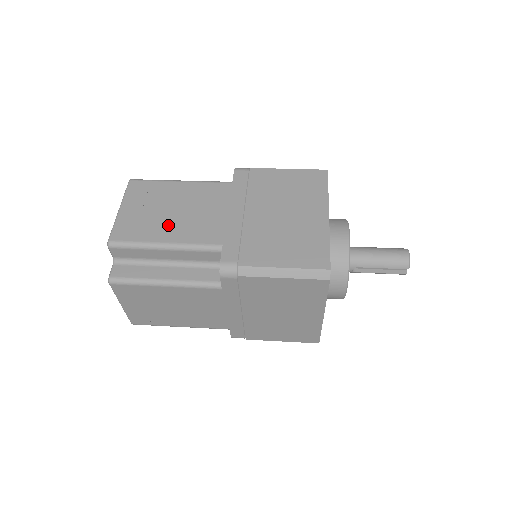
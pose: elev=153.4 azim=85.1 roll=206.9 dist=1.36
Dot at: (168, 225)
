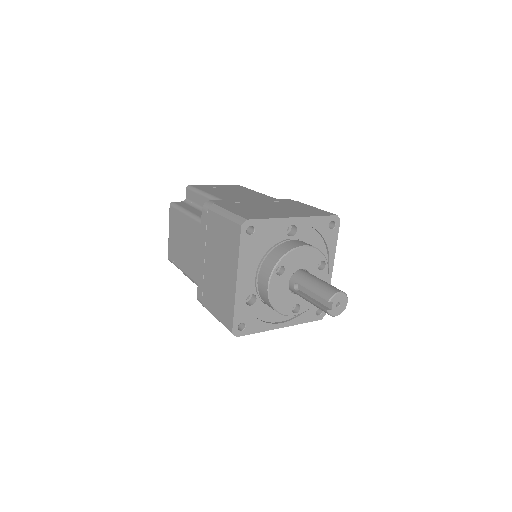
Dot at: (219, 191)
